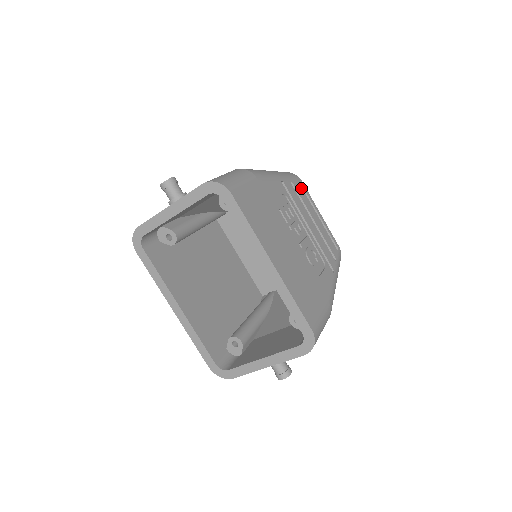
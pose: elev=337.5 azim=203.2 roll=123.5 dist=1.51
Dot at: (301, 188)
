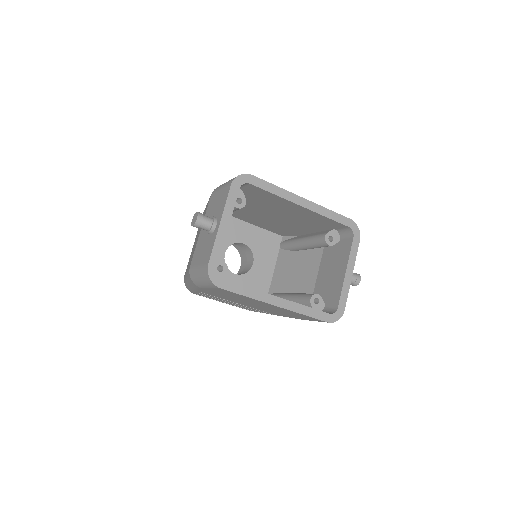
Dot at: occluded
